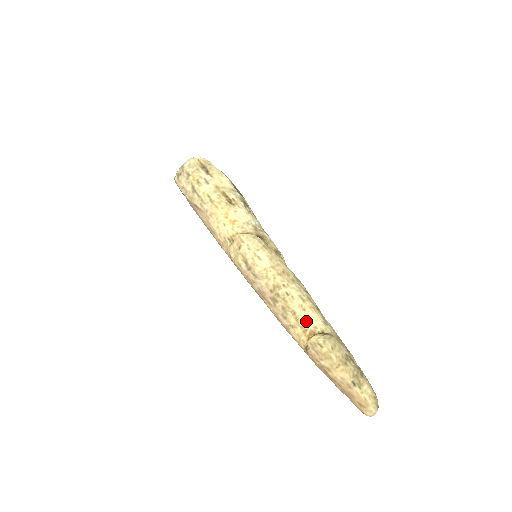
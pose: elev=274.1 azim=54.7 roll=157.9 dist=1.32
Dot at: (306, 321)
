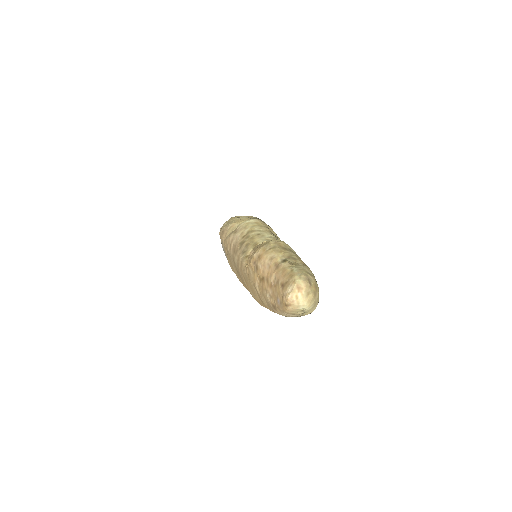
Dot at: occluded
